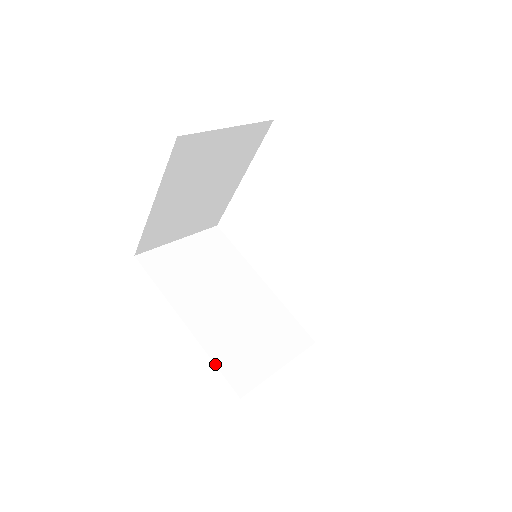
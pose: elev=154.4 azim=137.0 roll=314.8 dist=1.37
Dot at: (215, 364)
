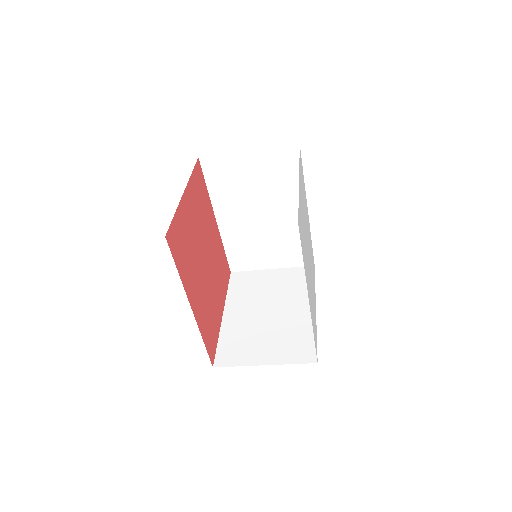
Dot at: (178, 271)
